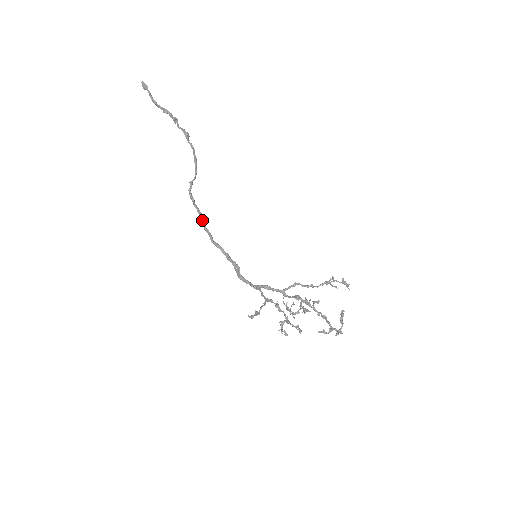
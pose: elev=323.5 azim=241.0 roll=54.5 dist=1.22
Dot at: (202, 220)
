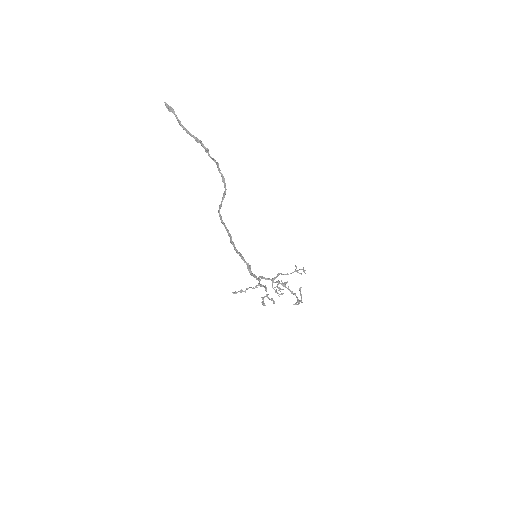
Dot at: (230, 235)
